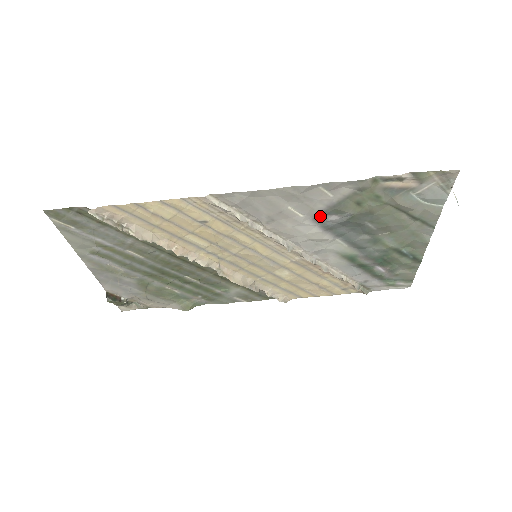
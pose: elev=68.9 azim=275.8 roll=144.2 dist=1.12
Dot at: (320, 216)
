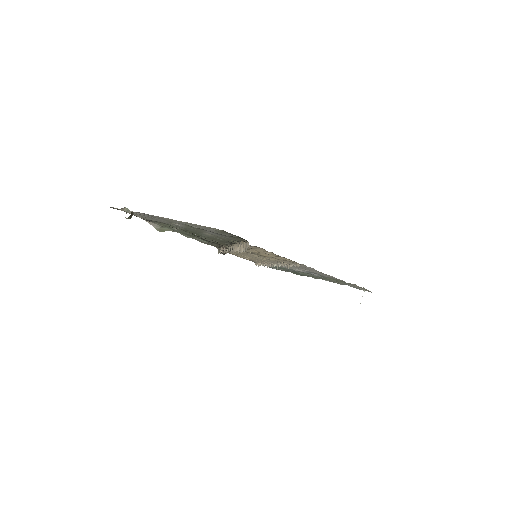
Dot at: (313, 272)
